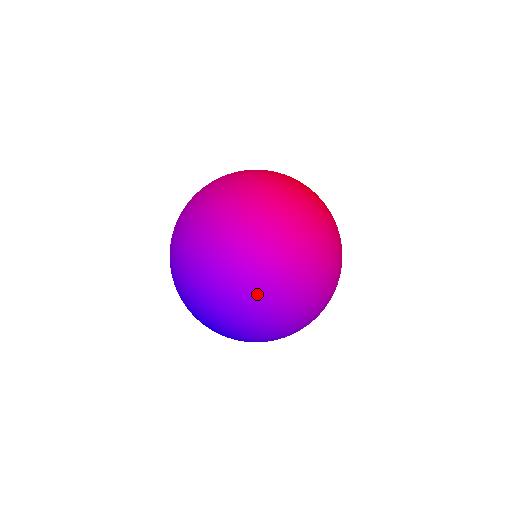
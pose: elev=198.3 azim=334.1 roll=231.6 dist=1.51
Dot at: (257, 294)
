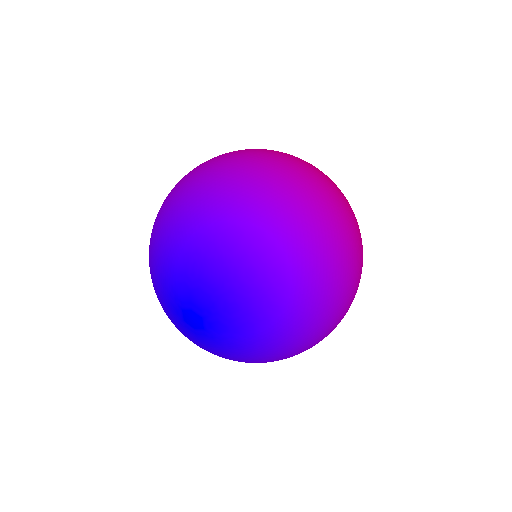
Dot at: (308, 226)
